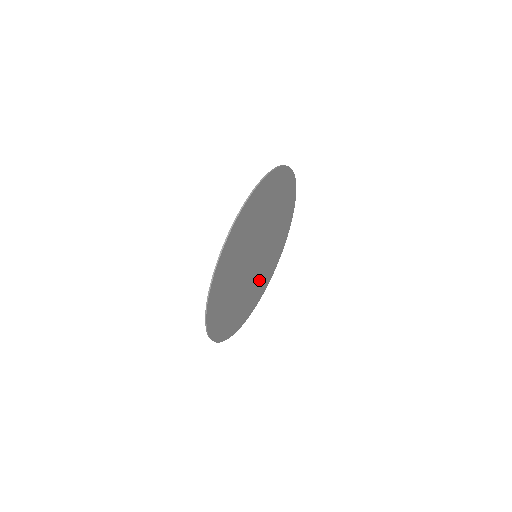
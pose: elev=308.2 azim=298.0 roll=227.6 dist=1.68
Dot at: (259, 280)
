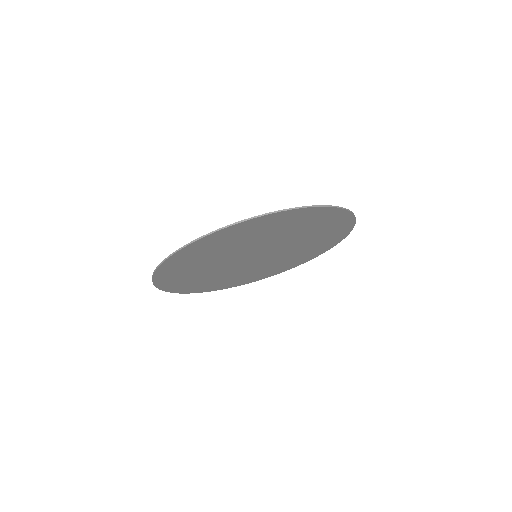
Dot at: (261, 269)
